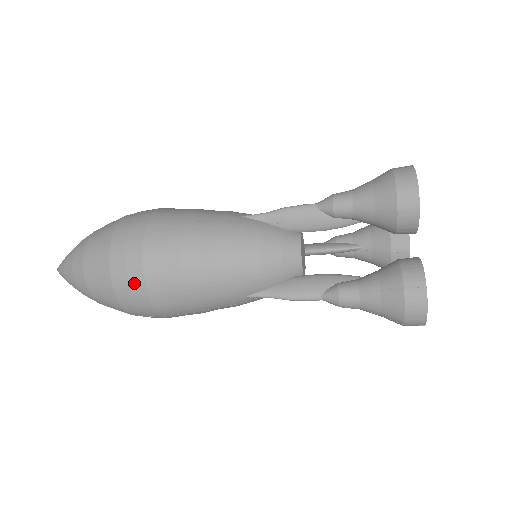
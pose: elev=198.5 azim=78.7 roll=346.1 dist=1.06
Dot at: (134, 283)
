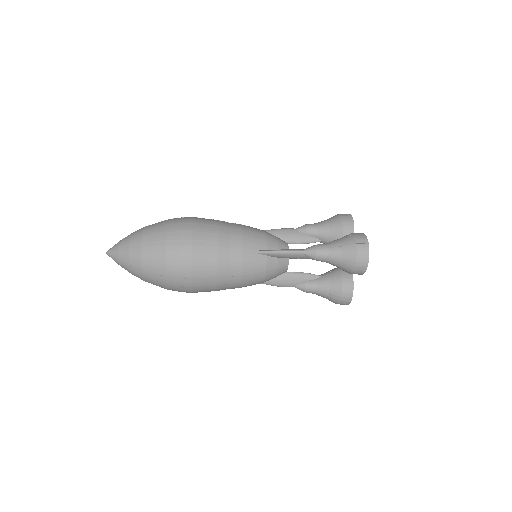
Dot at: (184, 291)
